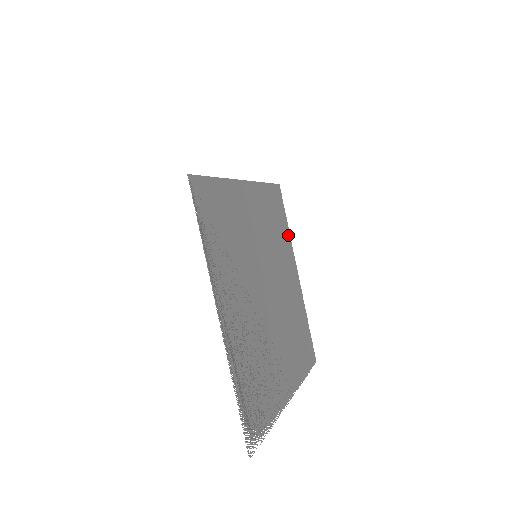
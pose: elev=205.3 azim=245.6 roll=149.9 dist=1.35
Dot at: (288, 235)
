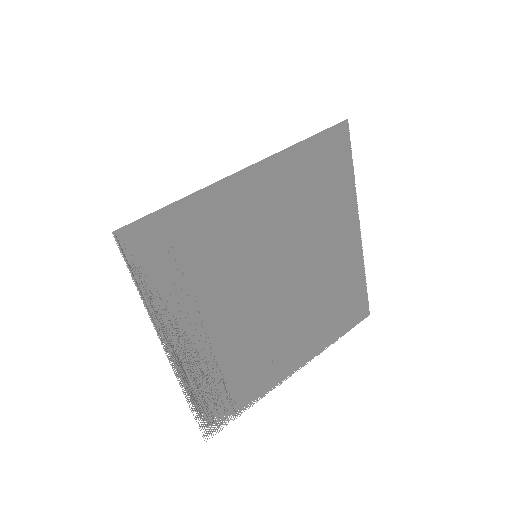
Dot at: (350, 187)
